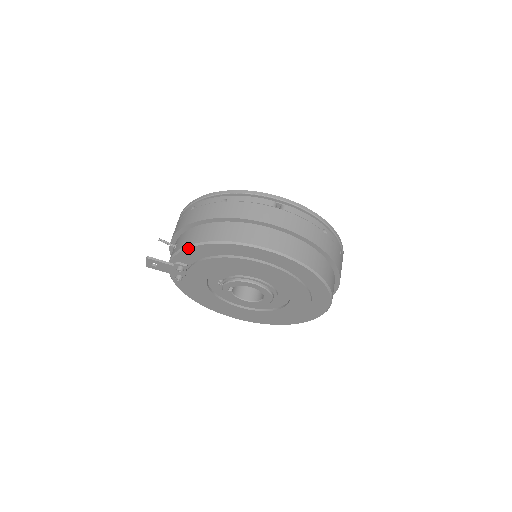
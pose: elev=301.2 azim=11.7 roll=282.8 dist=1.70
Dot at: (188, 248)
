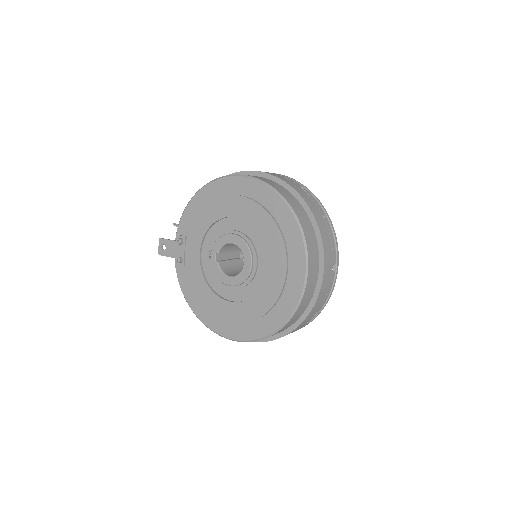
Dot at: (186, 207)
